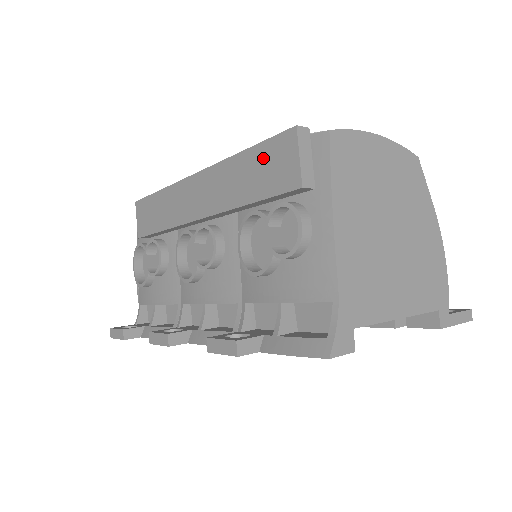
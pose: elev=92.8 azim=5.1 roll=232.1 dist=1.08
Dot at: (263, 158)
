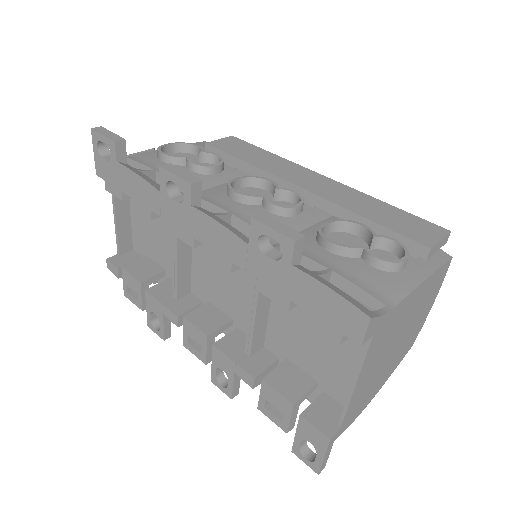
Dot at: (406, 218)
